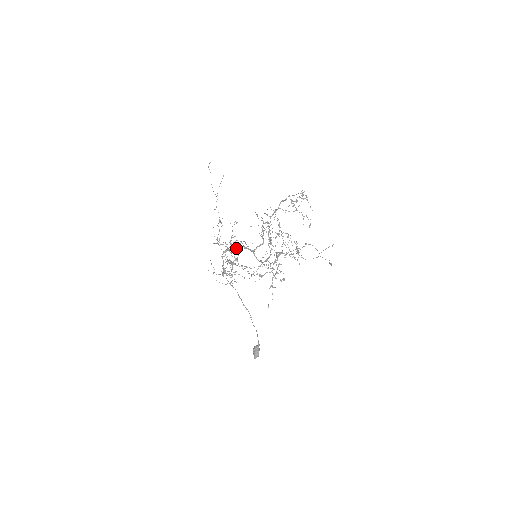
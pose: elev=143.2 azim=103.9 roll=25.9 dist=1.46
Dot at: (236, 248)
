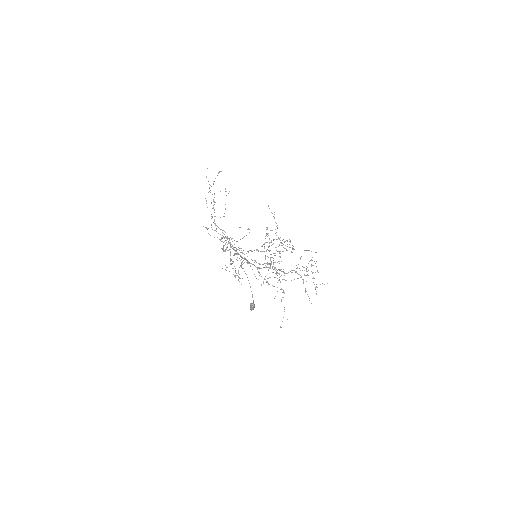
Dot at: (240, 256)
